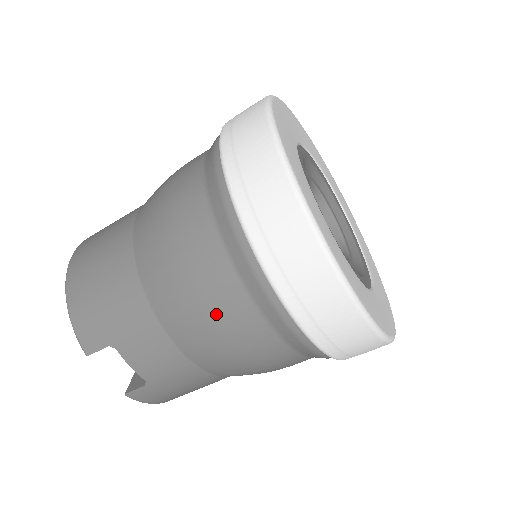
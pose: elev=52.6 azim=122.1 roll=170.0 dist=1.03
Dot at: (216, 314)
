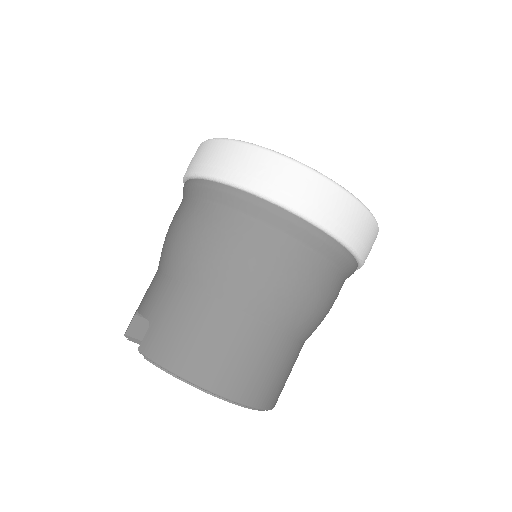
Dot at: (173, 223)
